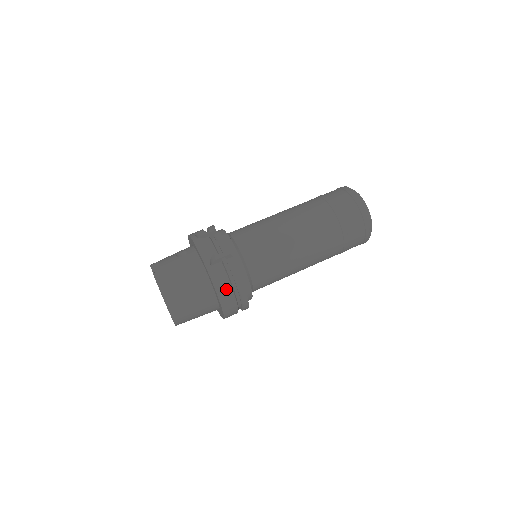
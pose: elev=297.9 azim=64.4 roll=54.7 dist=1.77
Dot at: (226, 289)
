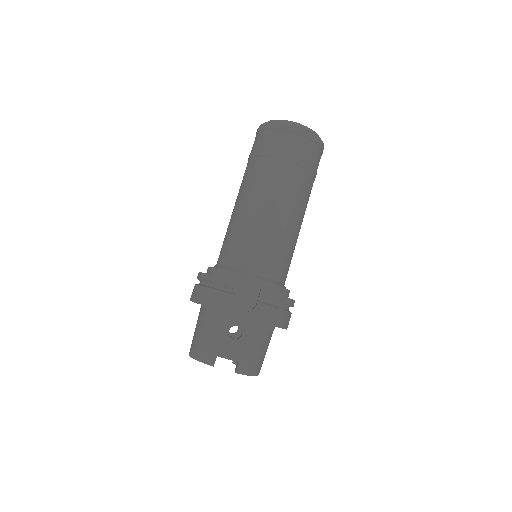
Dot at: occluded
